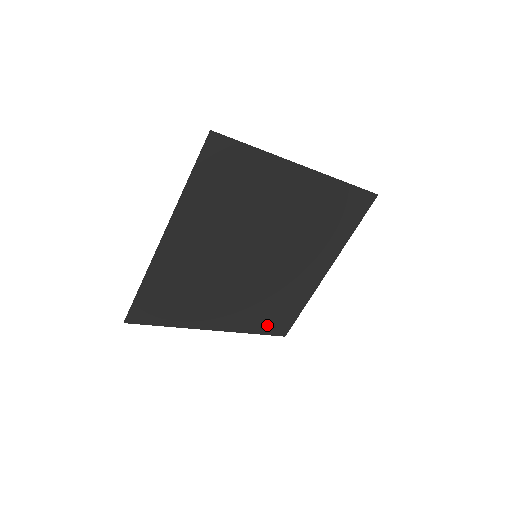
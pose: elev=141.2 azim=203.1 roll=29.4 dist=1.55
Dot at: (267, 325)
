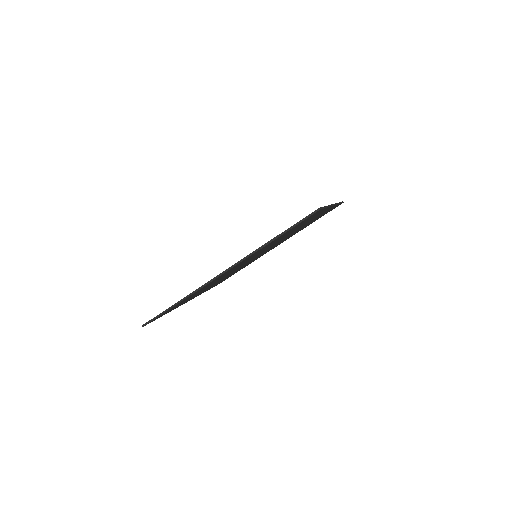
Dot at: occluded
